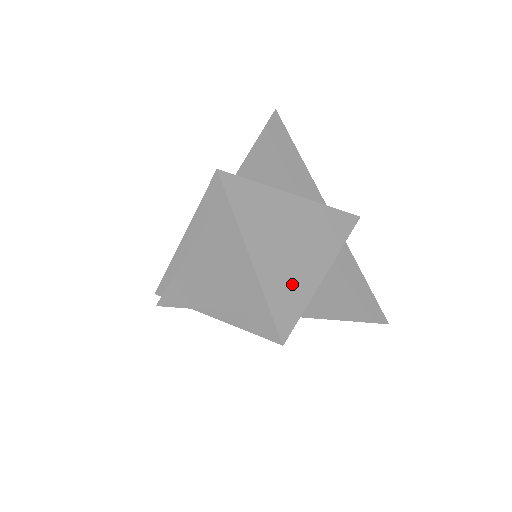
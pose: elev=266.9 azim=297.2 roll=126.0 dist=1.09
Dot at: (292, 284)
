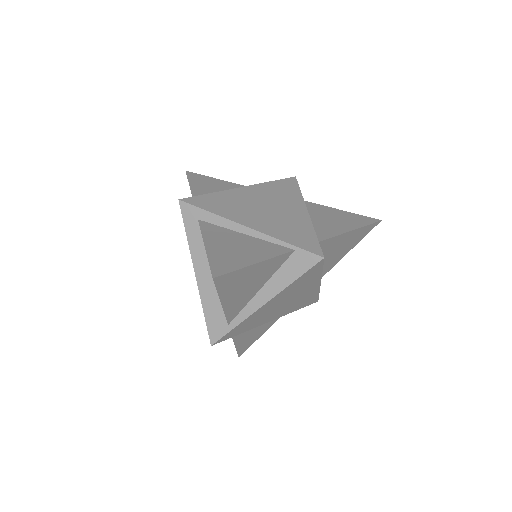
Dot at: (292, 226)
